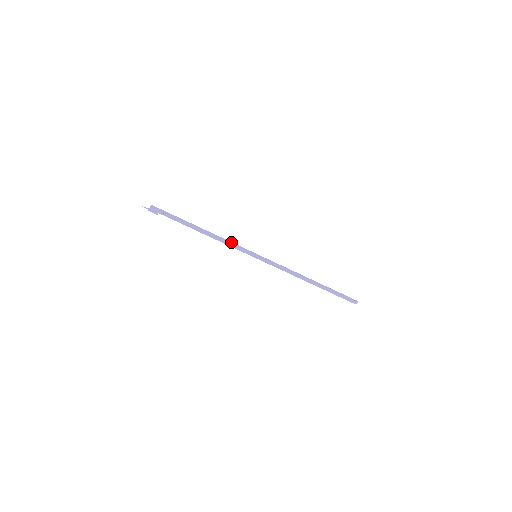
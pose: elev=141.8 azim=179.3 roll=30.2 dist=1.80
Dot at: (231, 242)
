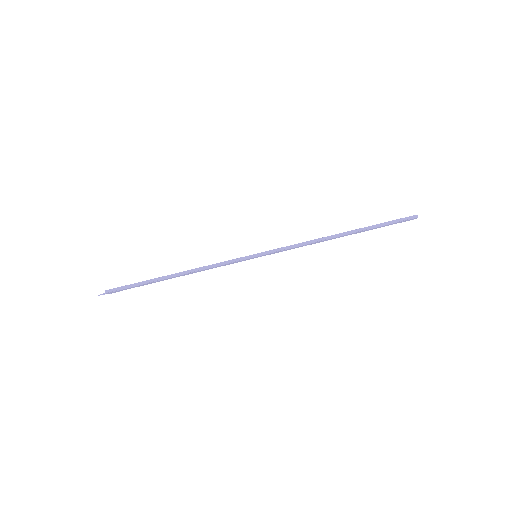
Dot at: (217, 264)
